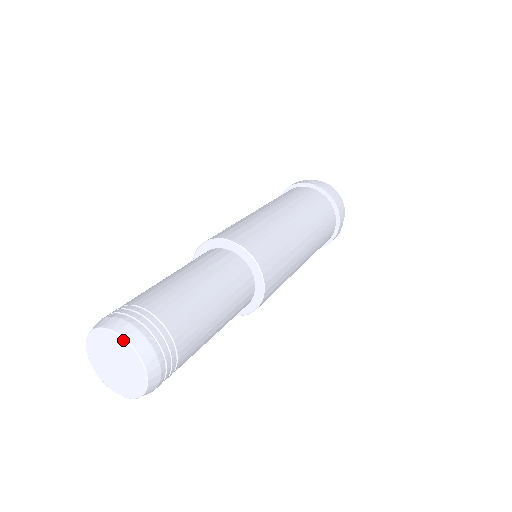
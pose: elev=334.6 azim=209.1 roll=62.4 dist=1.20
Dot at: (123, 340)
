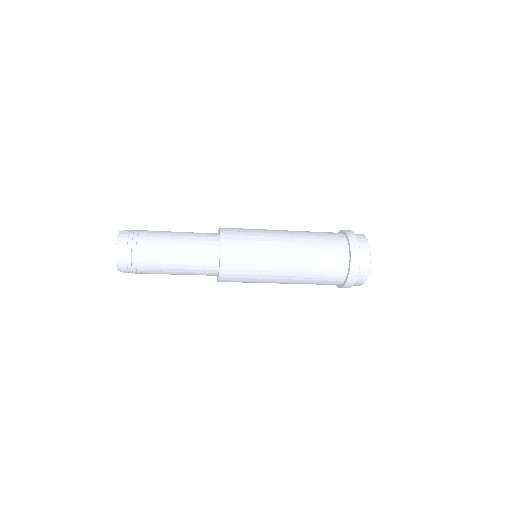
Dot at: (118, 235)
